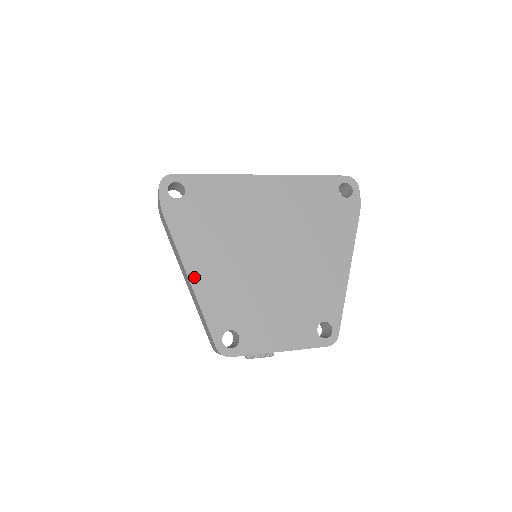
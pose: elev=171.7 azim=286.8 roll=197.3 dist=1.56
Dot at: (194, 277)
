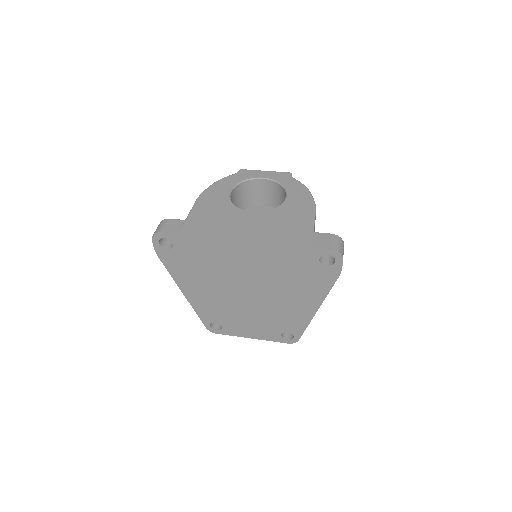
Dot at: (187, 294)
